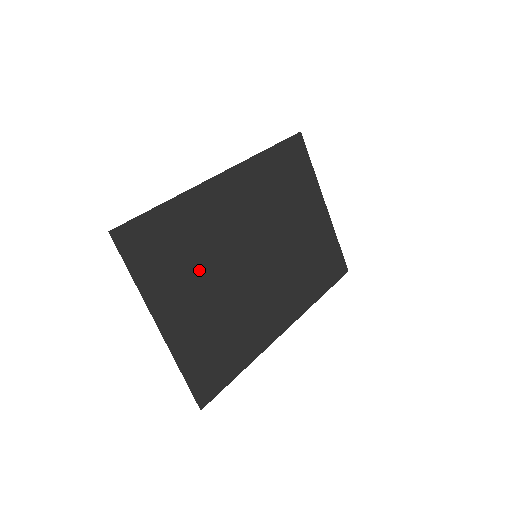
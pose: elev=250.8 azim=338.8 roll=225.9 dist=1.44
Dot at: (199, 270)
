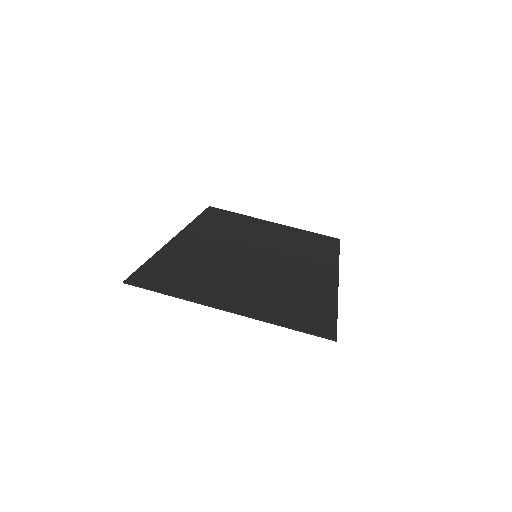
Dot at: (220, 275)
